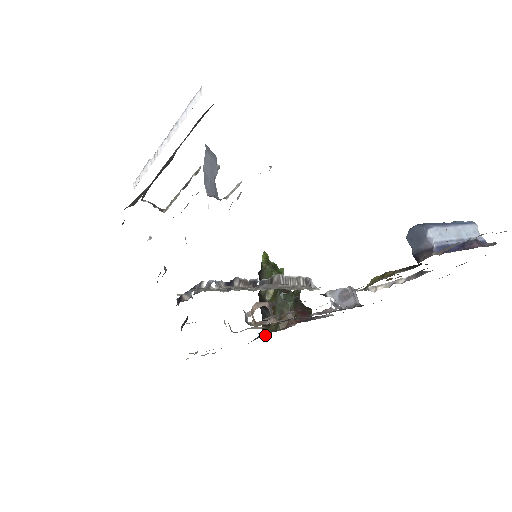
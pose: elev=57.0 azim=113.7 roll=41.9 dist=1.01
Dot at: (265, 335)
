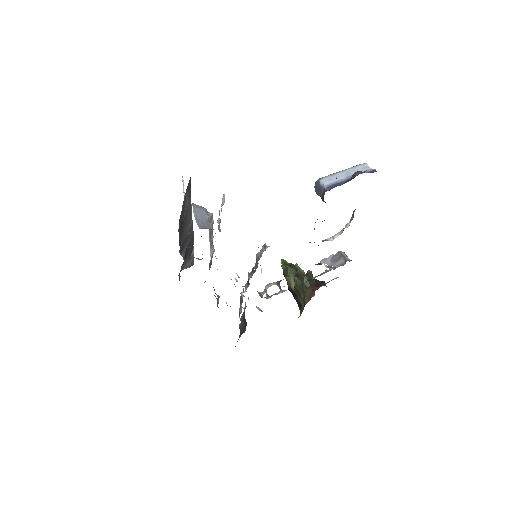
Dot at: occluded
